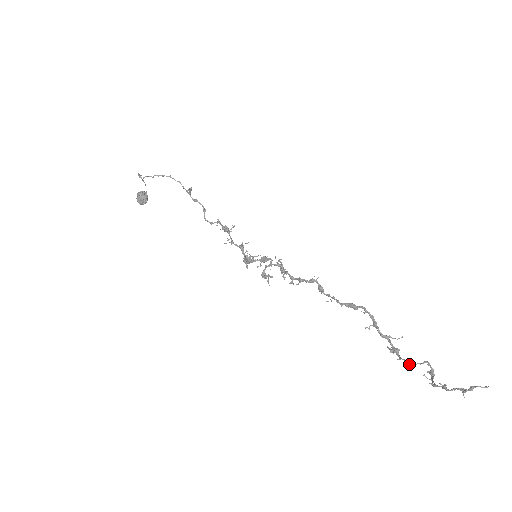
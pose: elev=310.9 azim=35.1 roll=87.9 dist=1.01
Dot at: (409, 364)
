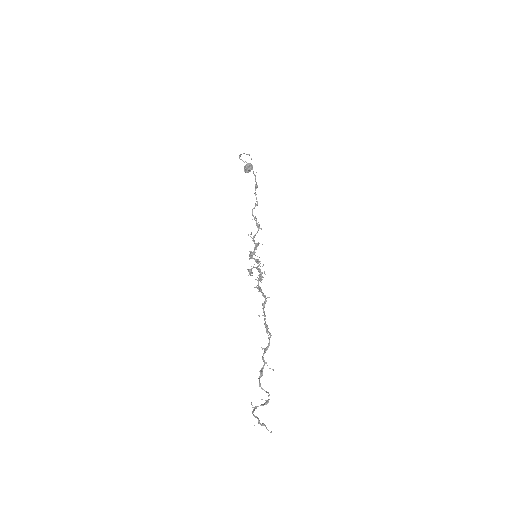
Dot at: (260, 386)
